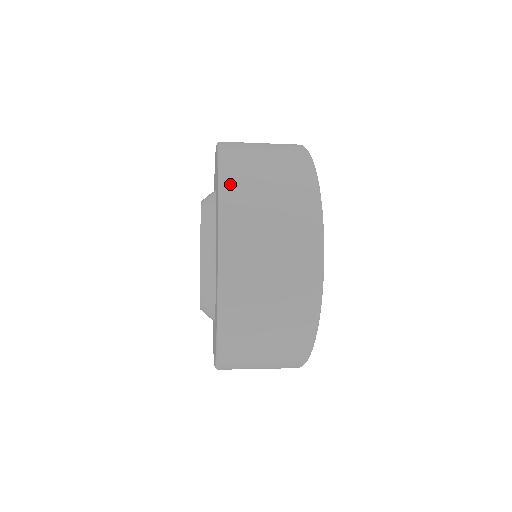
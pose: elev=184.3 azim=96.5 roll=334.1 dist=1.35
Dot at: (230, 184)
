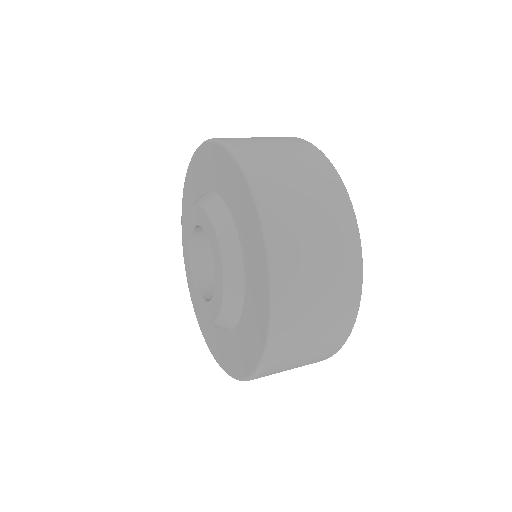
Dot at: (245, 153)
